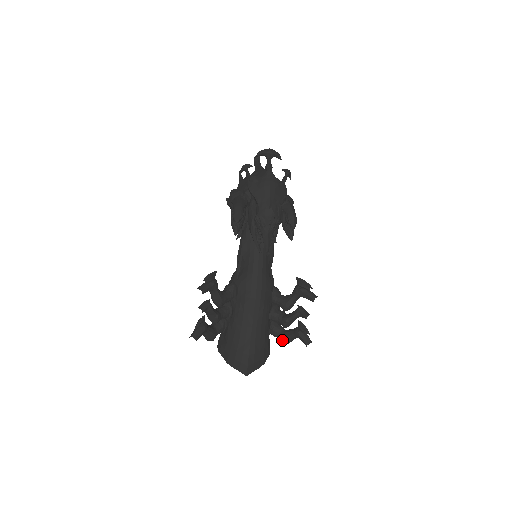
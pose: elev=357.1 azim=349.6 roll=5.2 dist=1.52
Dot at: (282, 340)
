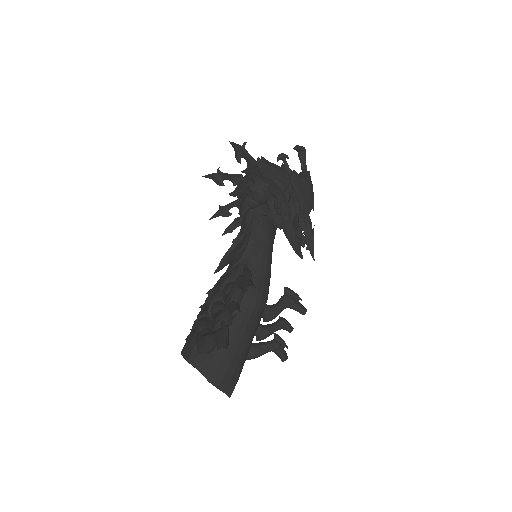
Dot at: (254, 354)
